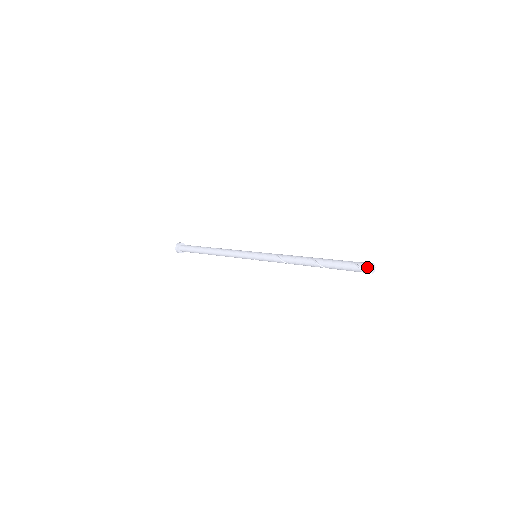
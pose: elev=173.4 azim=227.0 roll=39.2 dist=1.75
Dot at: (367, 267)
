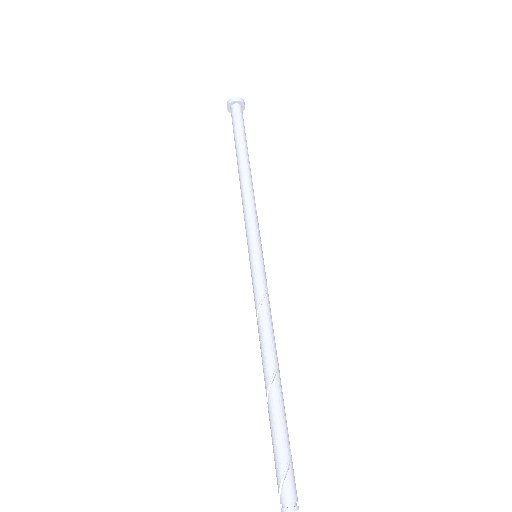
Dot at: (285, 503)
